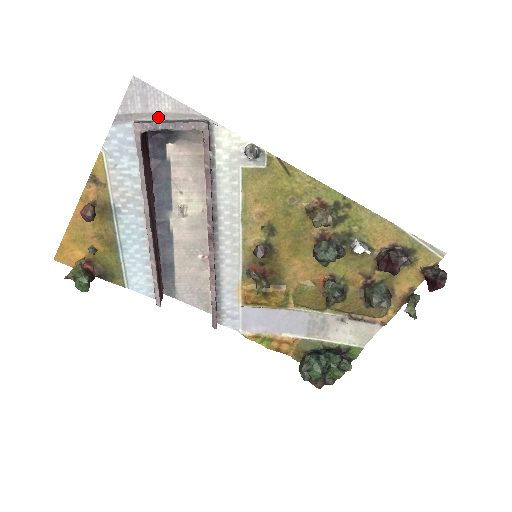
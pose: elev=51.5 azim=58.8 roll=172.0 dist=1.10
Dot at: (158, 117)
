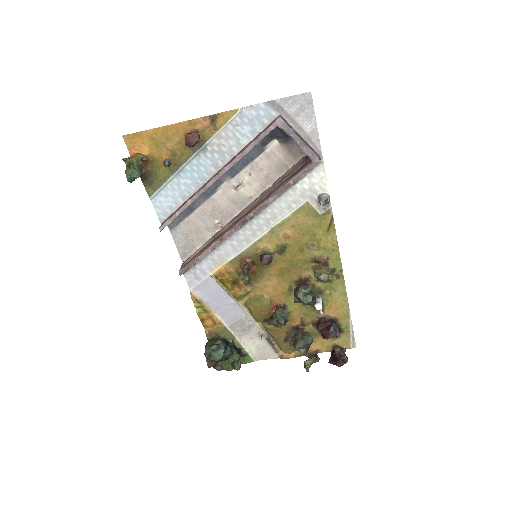
Dot at: (296, 127)
